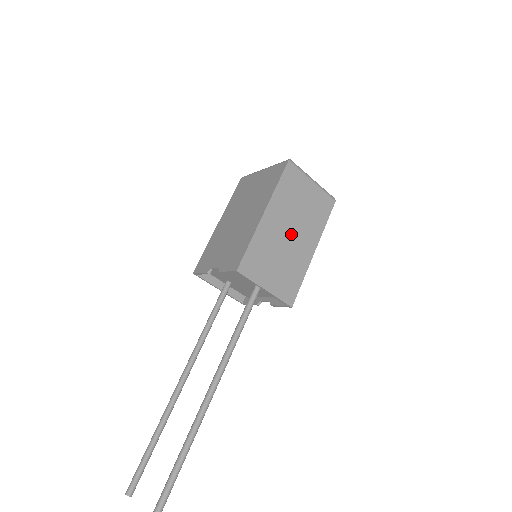
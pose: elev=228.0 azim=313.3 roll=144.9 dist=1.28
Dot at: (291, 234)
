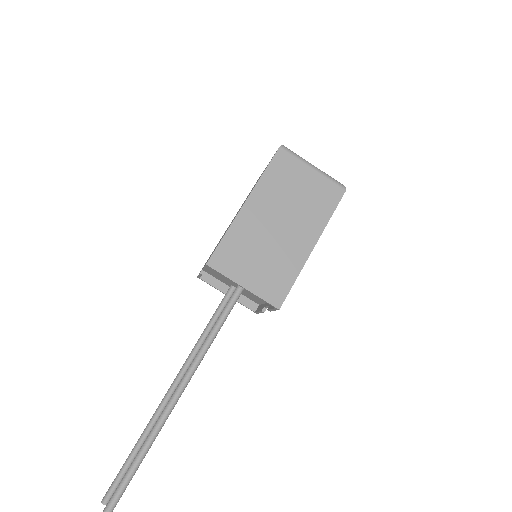
Dot at: (281, 226)
